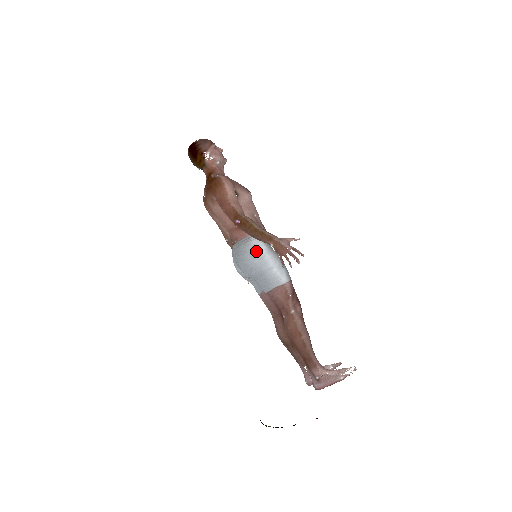
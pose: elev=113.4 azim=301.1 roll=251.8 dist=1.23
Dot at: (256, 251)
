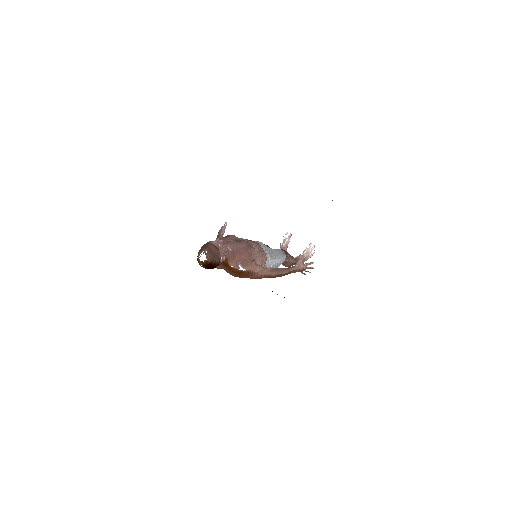
Dot at: (271, 267)
